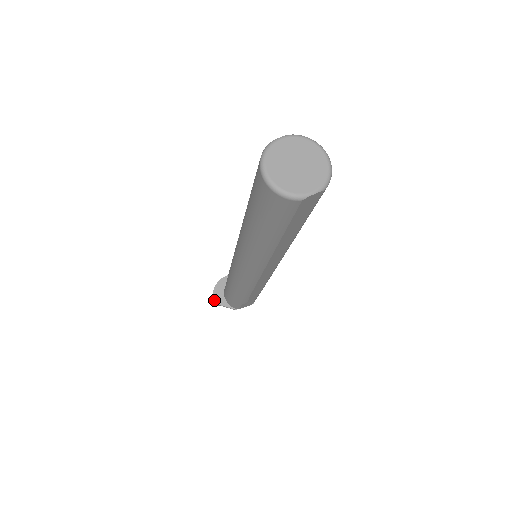
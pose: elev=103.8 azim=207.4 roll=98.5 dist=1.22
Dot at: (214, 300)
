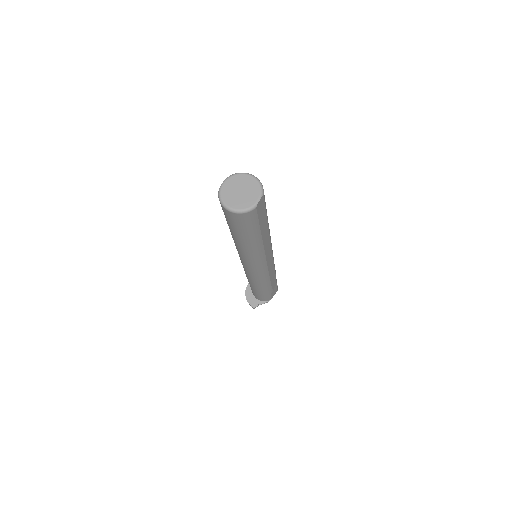
Dot at: (251, 305)
